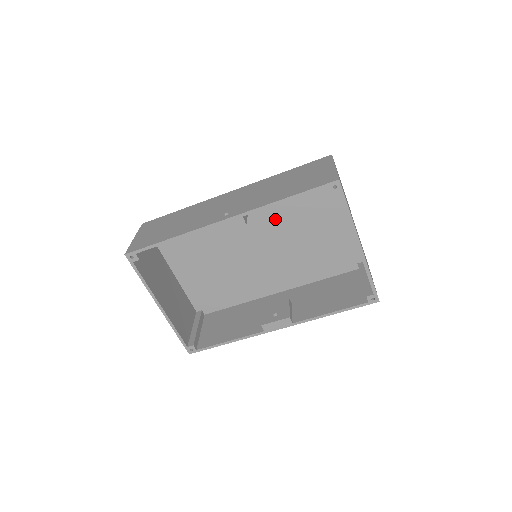
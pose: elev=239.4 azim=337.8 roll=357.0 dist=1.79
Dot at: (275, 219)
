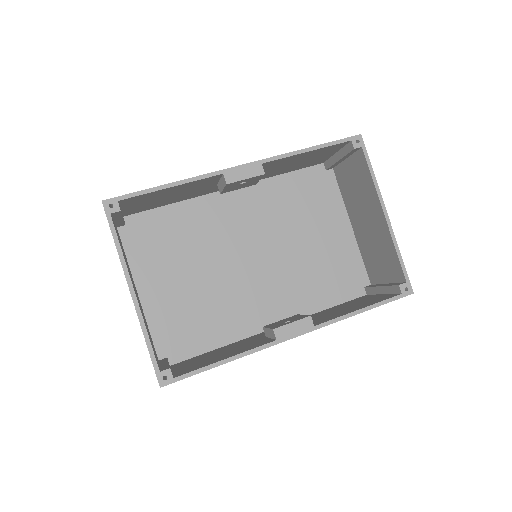
Dot at: (274, 222)
